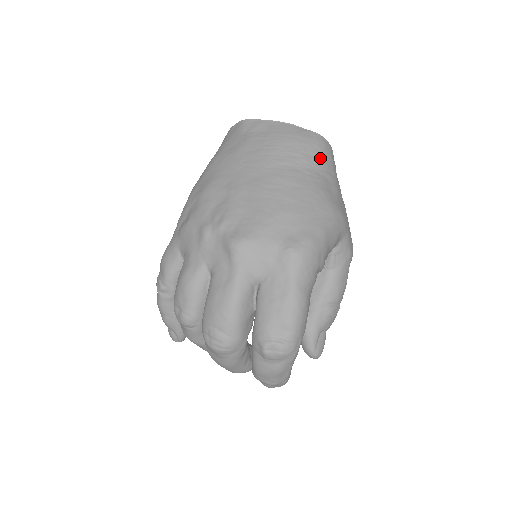
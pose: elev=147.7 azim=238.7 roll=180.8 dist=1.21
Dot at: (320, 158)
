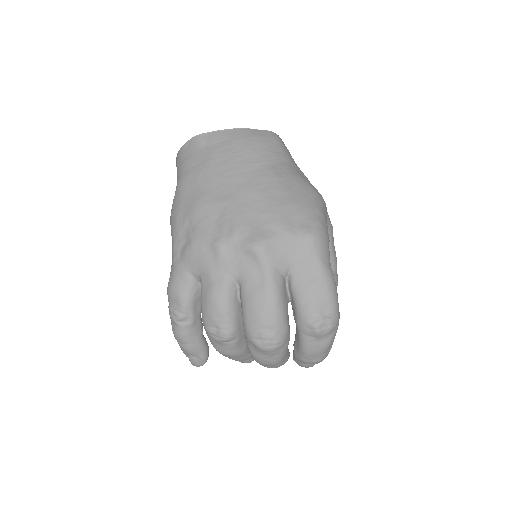
Dot at: (283, 152)
